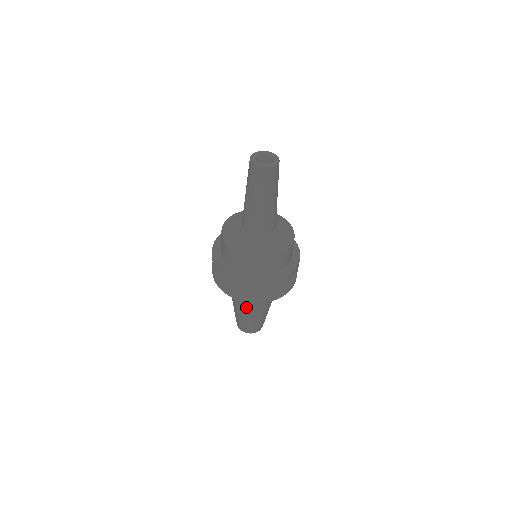
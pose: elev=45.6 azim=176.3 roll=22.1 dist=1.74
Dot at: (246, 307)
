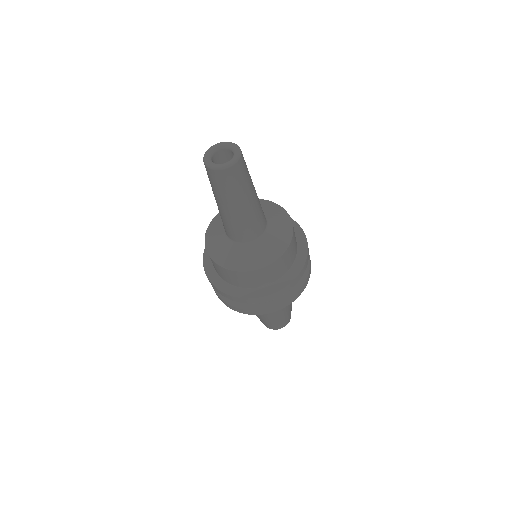
Dot at: occluded
